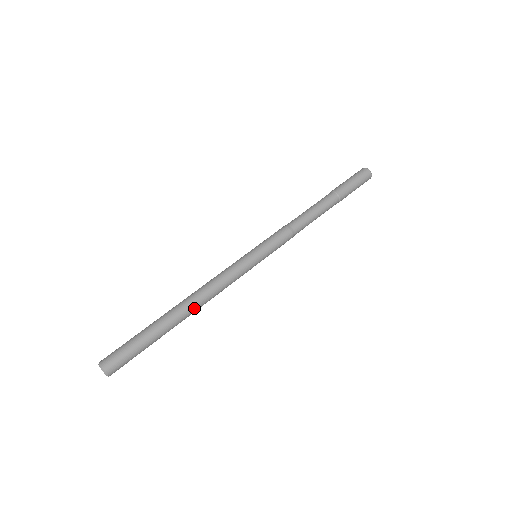
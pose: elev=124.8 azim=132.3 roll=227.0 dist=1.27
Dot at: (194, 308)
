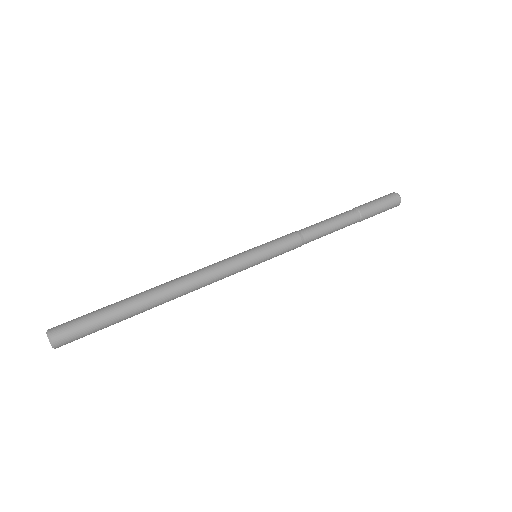
Dot at: (173, 299)
